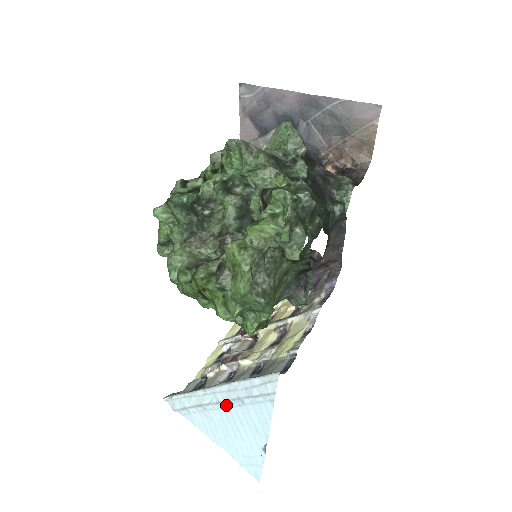
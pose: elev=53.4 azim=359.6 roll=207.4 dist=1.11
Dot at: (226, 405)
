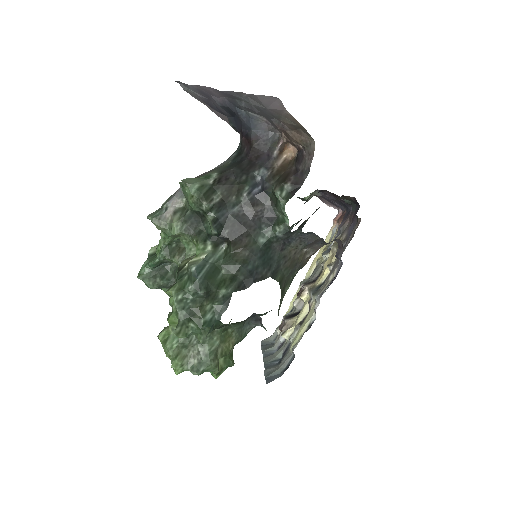
Dot at: occluded
